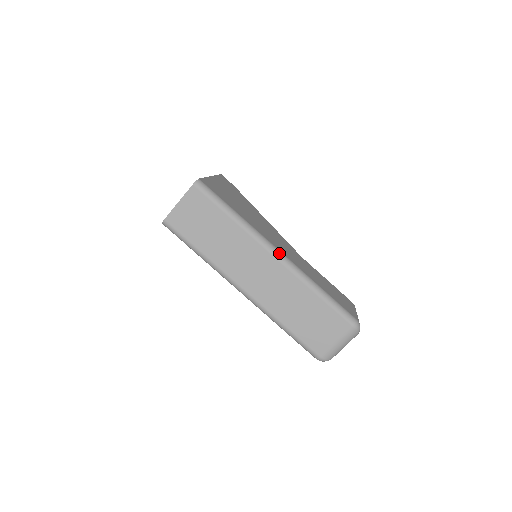
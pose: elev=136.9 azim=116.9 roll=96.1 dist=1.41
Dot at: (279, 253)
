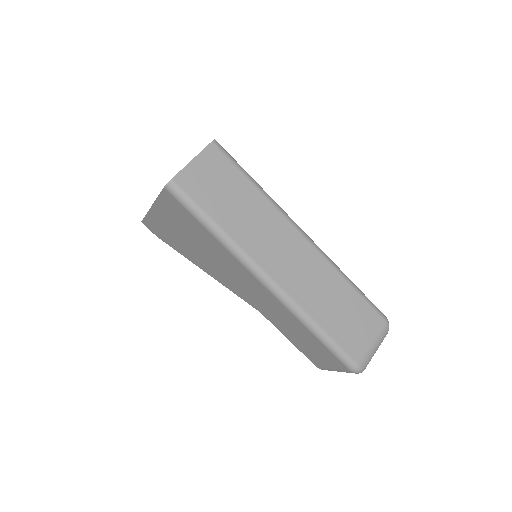
Dot at: (306, 234)
